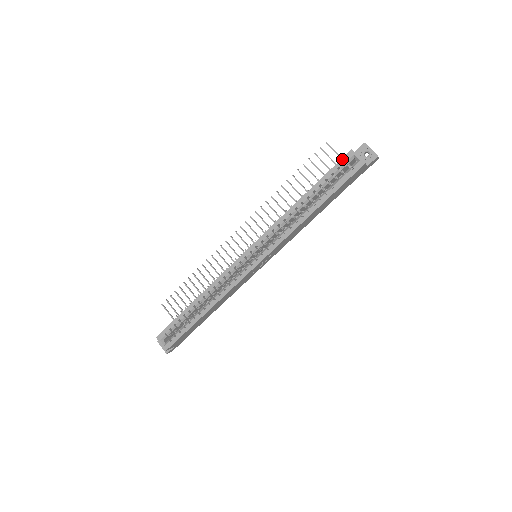
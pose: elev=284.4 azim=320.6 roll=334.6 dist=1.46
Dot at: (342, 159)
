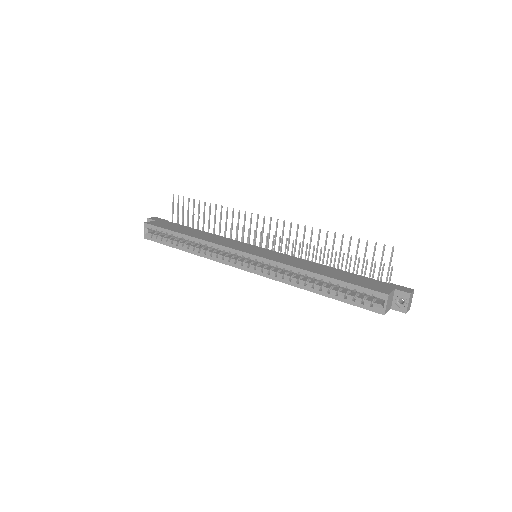
Dot at: (374, 291)
